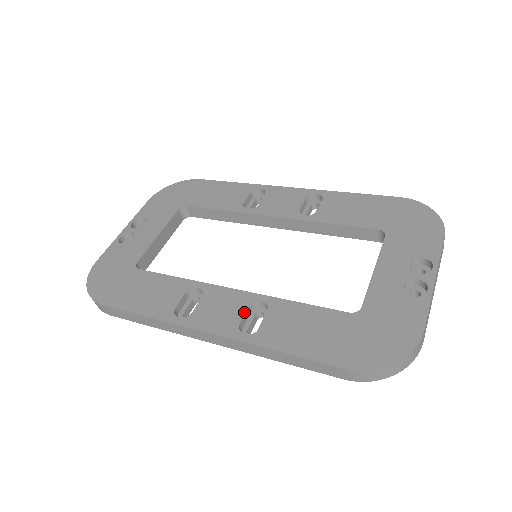
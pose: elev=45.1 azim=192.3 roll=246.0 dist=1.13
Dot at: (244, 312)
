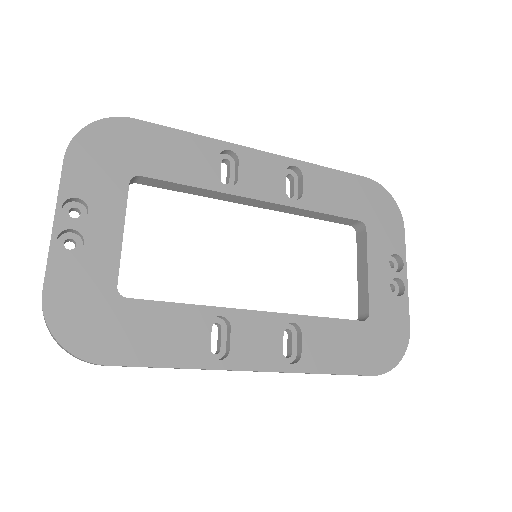
Dot at: (282, 339)
